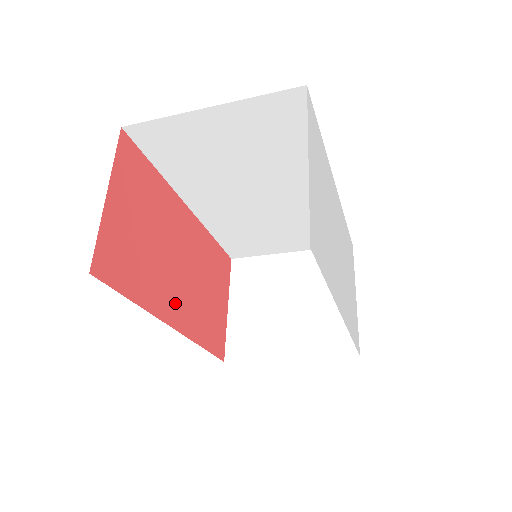
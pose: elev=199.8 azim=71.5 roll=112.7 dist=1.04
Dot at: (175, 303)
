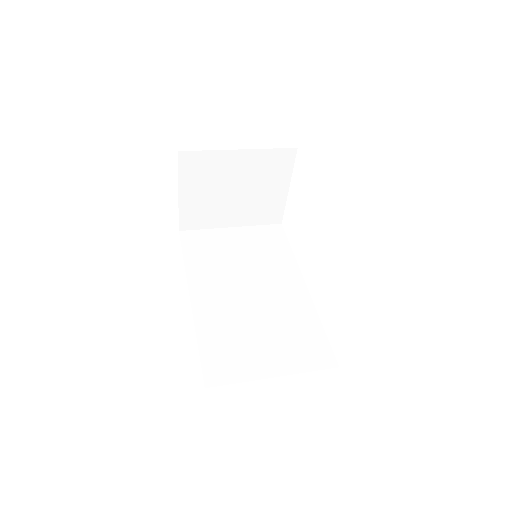
Dot at: occluded
